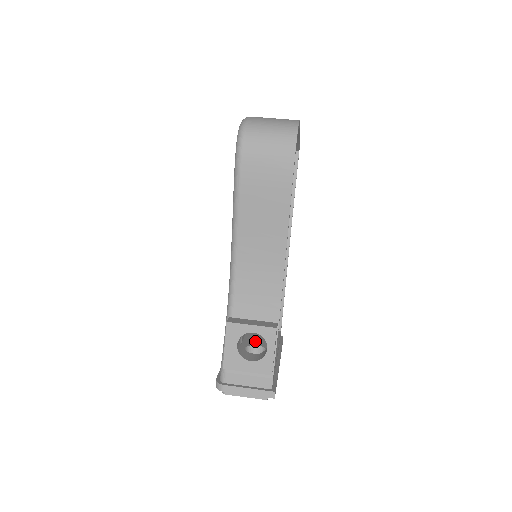
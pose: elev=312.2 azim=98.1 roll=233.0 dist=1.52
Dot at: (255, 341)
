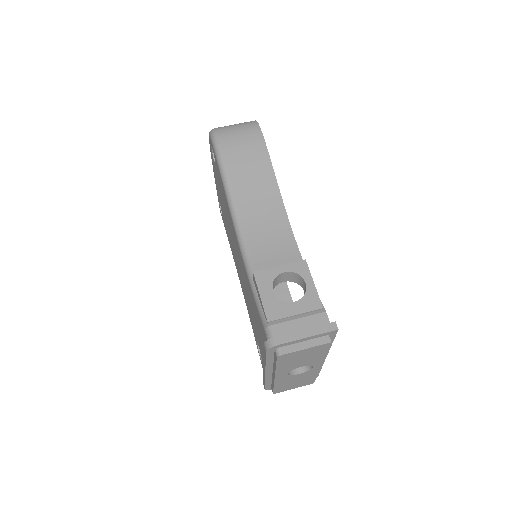
Dot at: occluded
